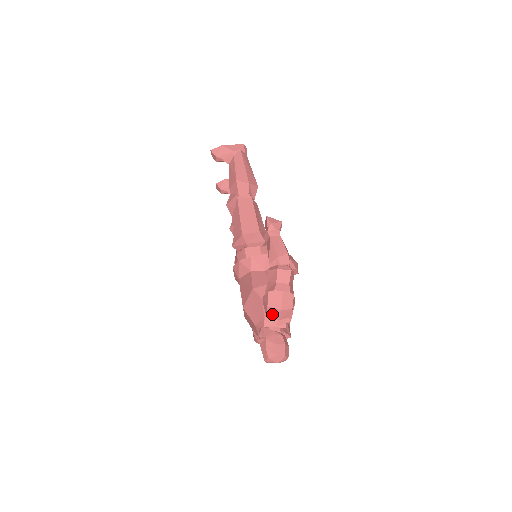
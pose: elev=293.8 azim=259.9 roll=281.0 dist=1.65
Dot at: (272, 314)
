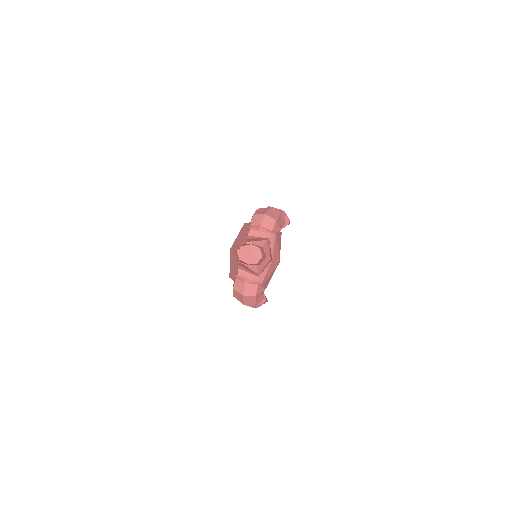
Dot at: (256, 221)
